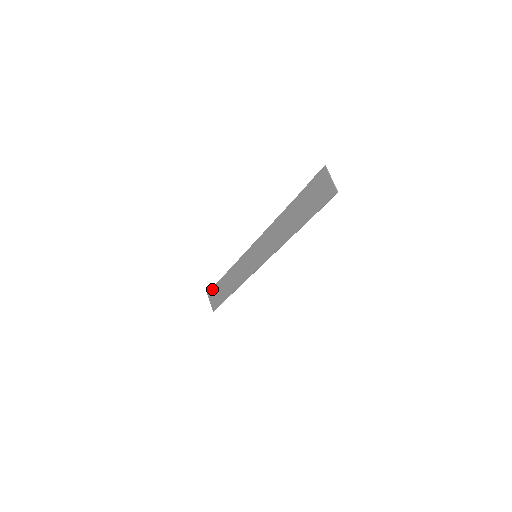
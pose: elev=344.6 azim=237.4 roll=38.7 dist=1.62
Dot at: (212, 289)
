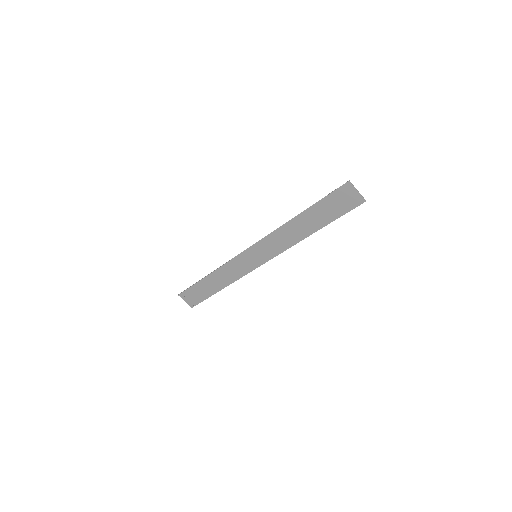
Dot at: (187, 290)
